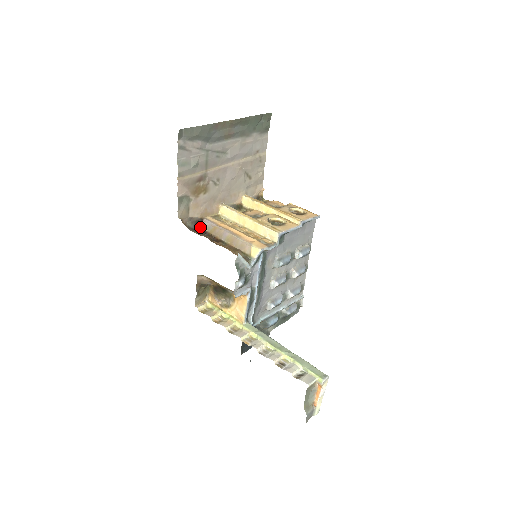
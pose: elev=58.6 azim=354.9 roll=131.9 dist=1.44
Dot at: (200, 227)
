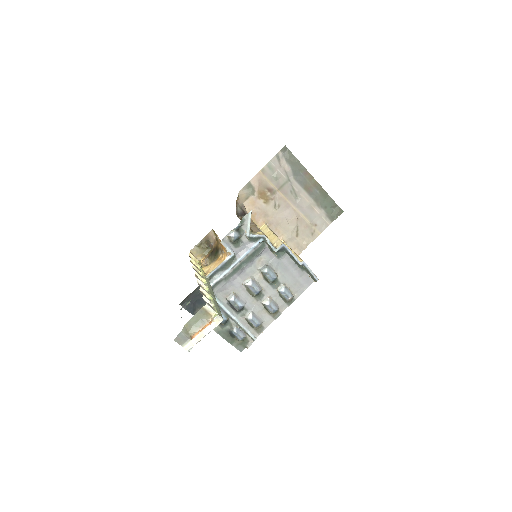
Dot at: (242, 217)
